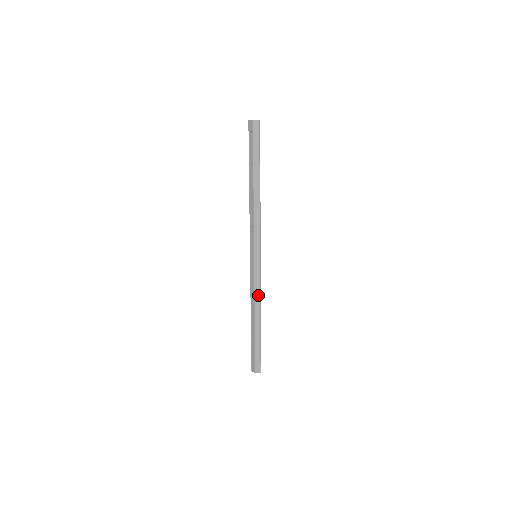
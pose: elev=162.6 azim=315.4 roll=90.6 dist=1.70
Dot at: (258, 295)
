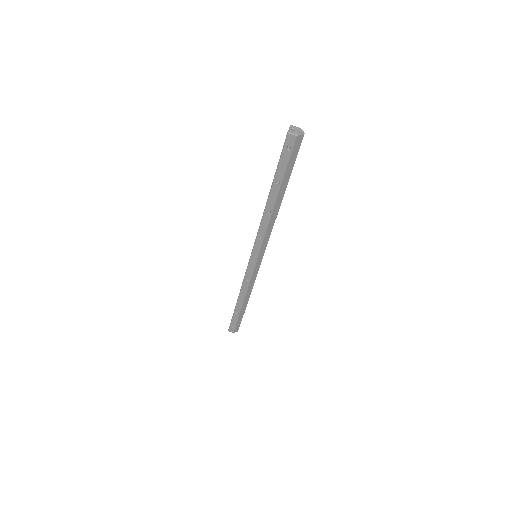
Dot at: (252, 286)
